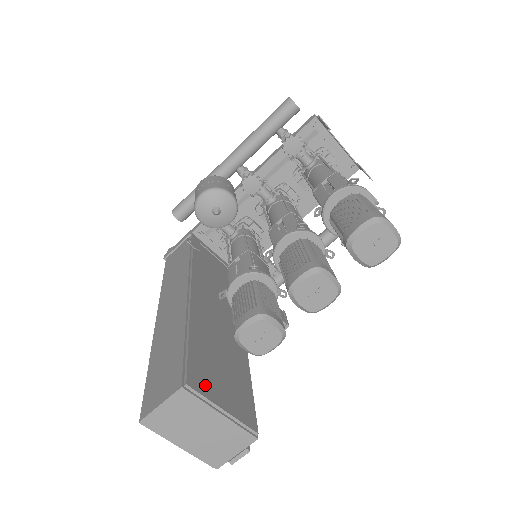
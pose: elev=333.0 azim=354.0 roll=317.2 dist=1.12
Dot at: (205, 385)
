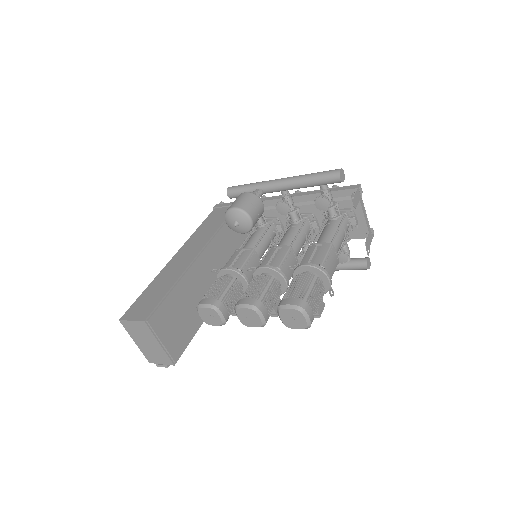
Dot at: (160, 325)
